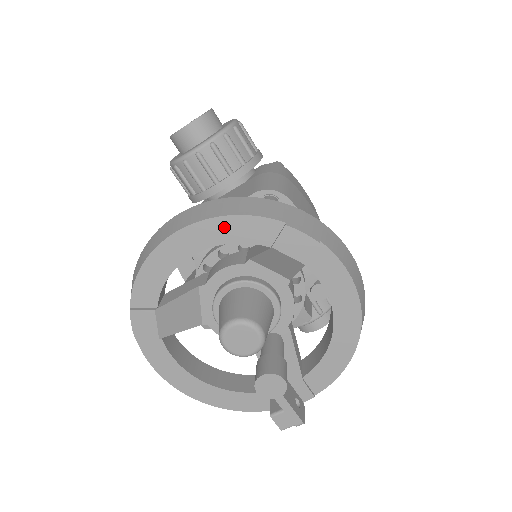
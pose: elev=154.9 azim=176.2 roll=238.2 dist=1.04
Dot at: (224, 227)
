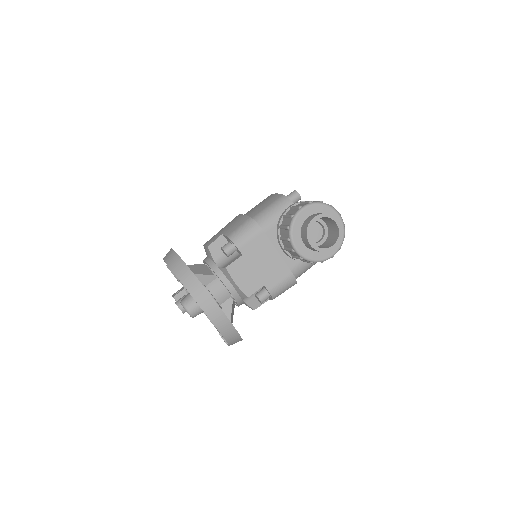
Dot at: occluded
